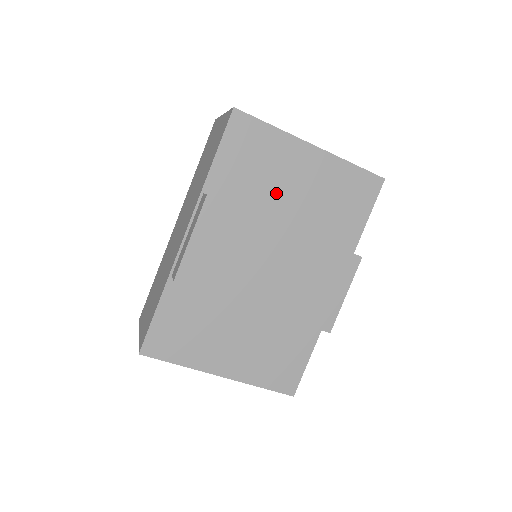
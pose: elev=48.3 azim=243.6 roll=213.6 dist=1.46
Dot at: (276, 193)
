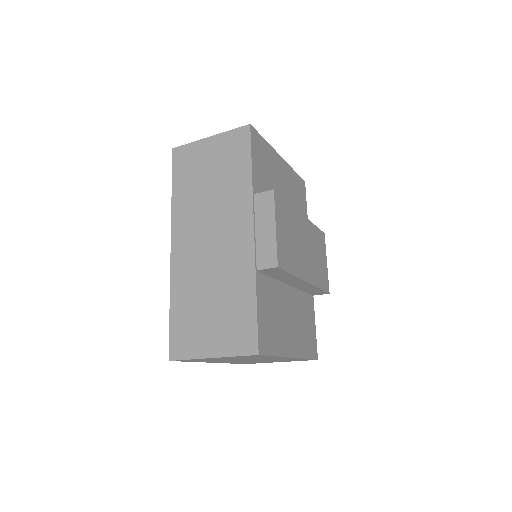
Dot at: occluded
